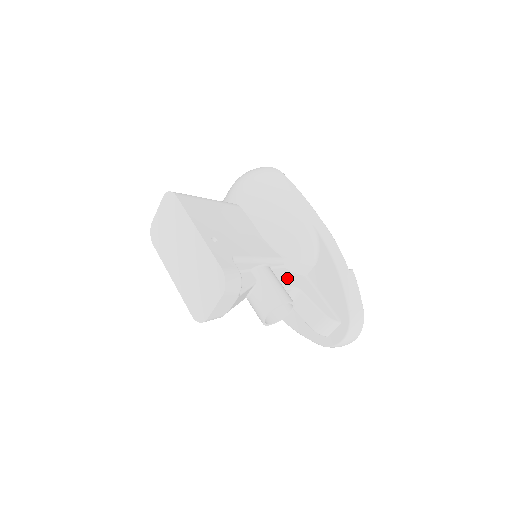
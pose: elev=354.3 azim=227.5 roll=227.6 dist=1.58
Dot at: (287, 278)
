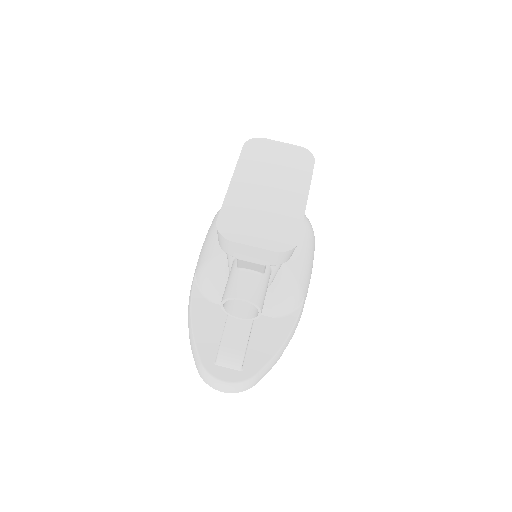
Dot at: occluded
